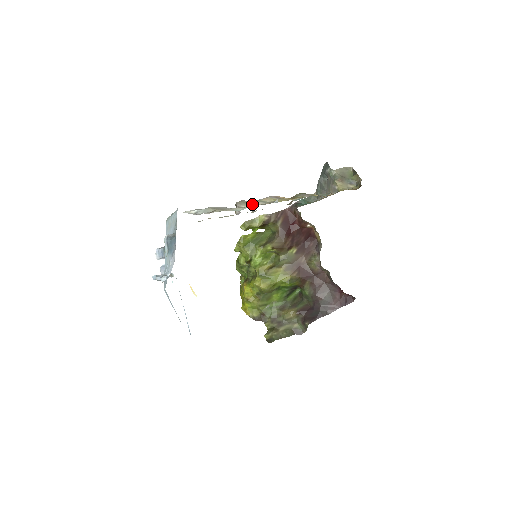
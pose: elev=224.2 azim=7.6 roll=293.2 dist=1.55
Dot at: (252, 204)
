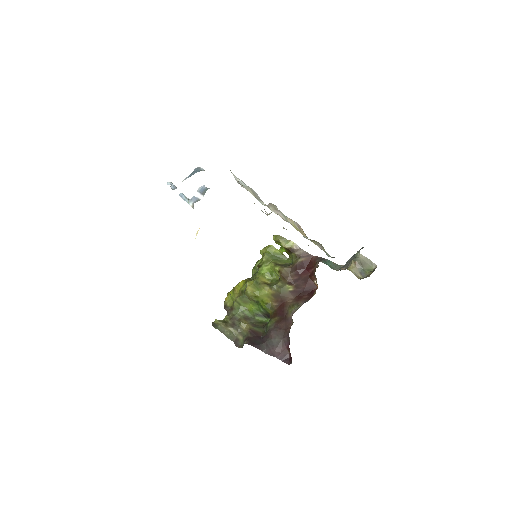
Dot at: (277, 212)
